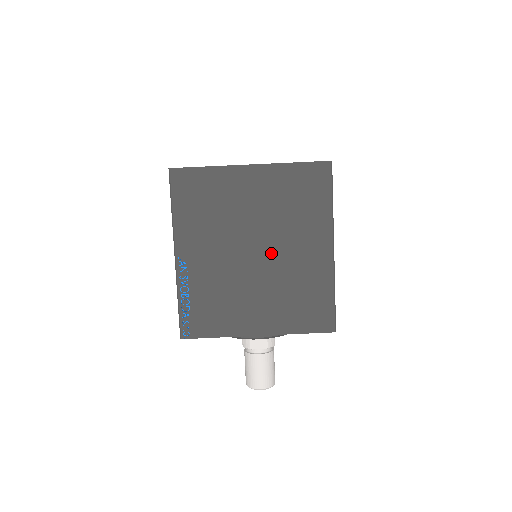
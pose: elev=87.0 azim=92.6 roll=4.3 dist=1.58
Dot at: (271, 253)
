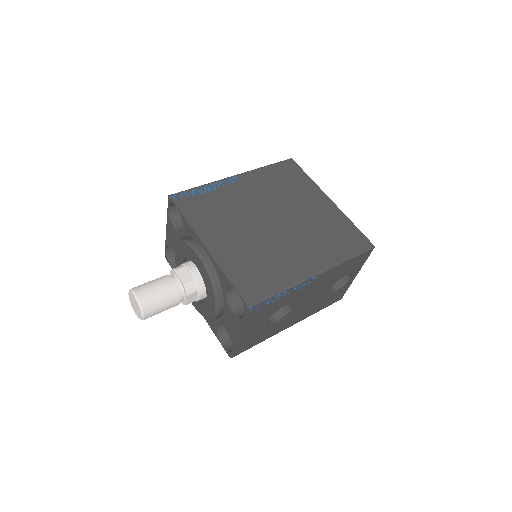
Dot at: (281, 232)
